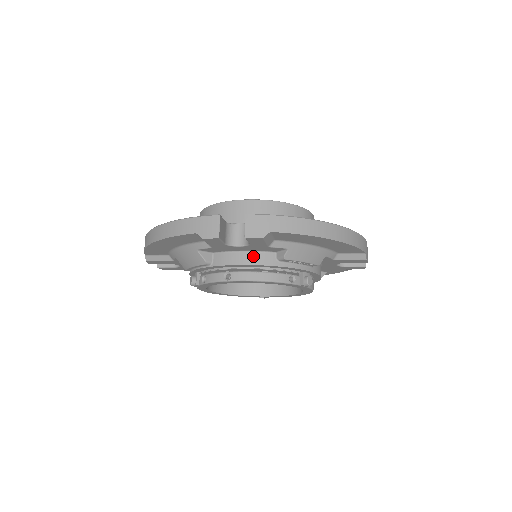
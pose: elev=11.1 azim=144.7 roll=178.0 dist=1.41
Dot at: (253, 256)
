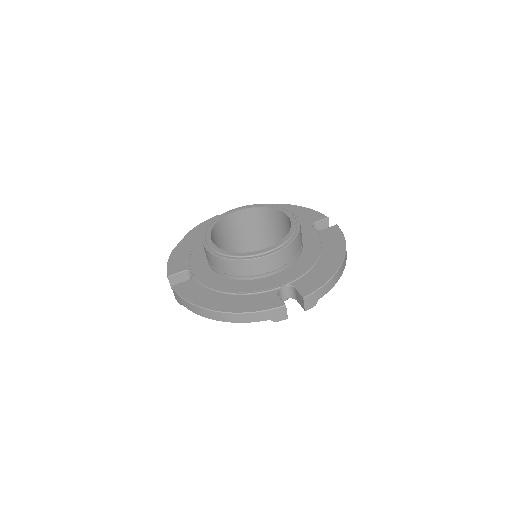
Dot at: occluded
